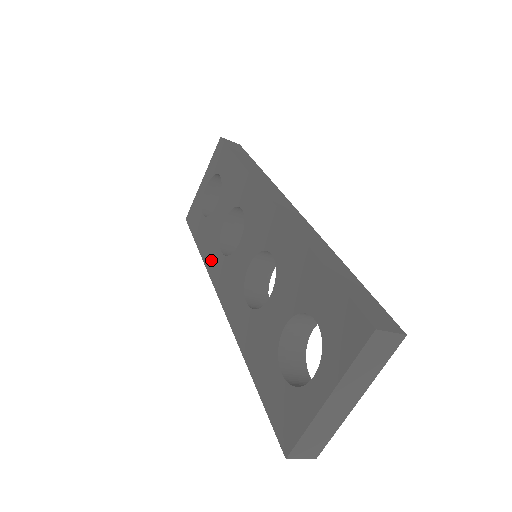
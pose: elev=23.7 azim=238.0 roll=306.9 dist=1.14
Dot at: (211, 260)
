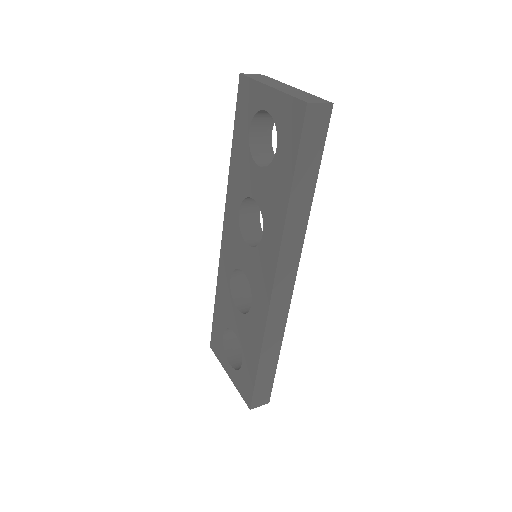
Dot at: (232, 193)
